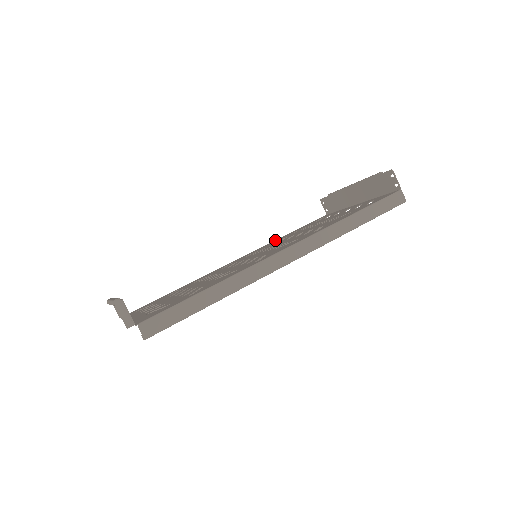
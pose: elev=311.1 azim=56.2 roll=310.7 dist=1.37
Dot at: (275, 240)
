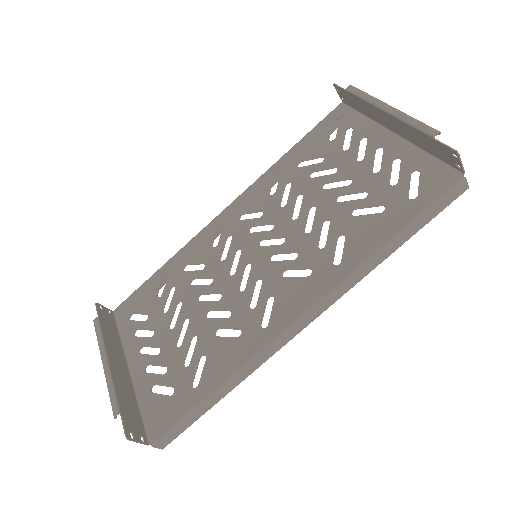
Dot at: (273, 167)
